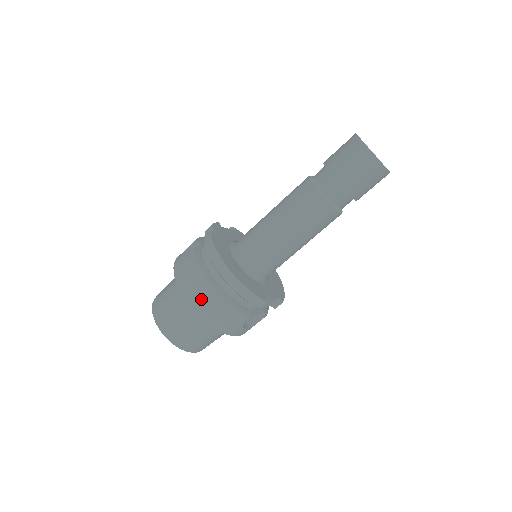
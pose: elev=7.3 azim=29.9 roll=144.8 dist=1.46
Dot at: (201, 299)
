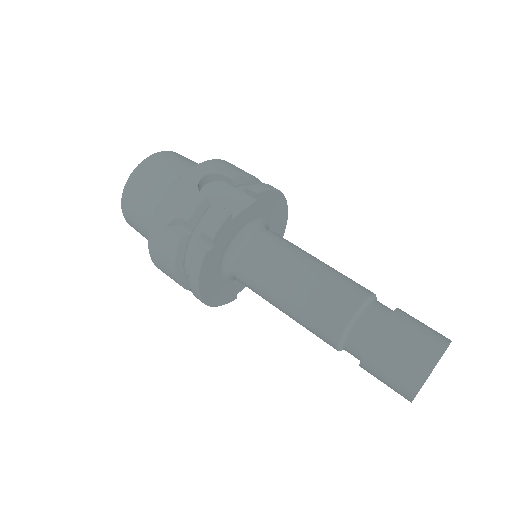
Dot at: occluded
